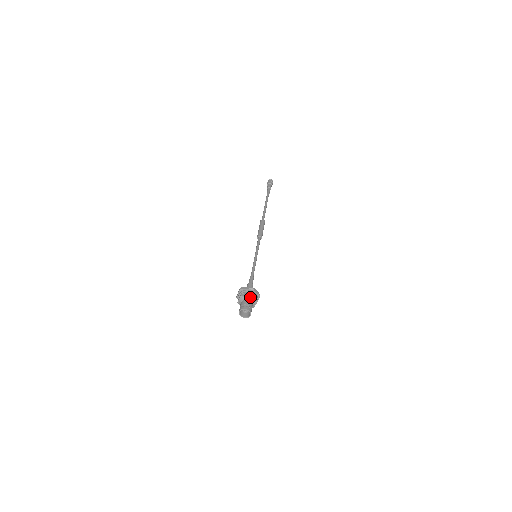
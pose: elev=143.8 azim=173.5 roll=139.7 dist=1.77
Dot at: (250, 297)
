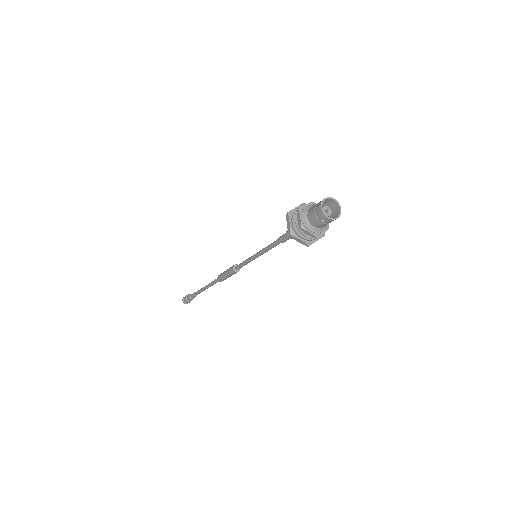
Dot at: (313, 205)
